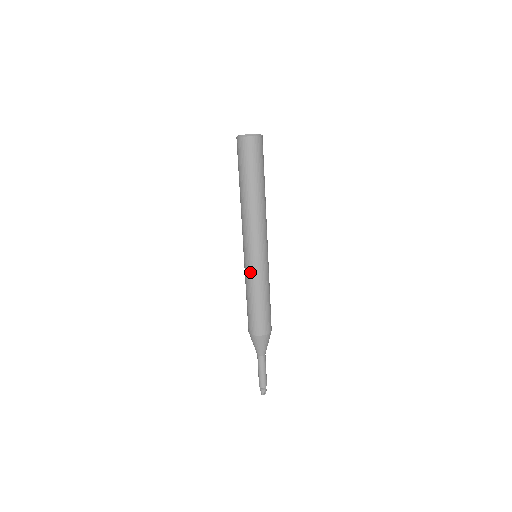
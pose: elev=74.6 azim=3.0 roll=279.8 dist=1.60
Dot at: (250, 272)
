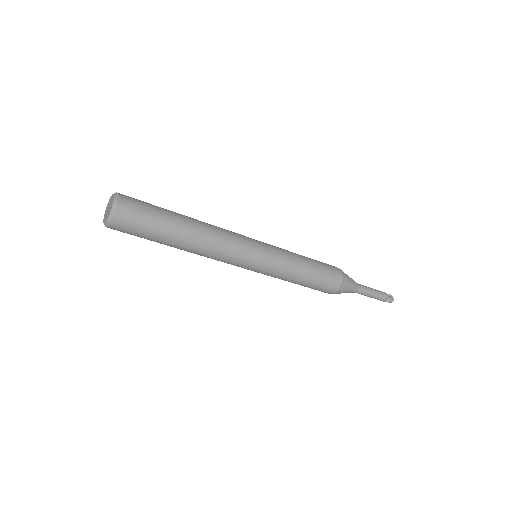
Dot at: occluded
